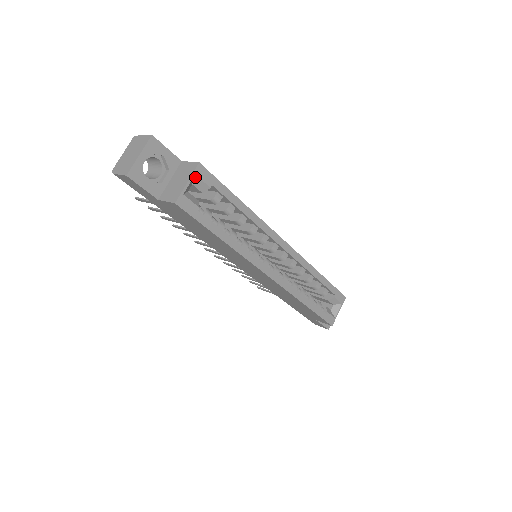
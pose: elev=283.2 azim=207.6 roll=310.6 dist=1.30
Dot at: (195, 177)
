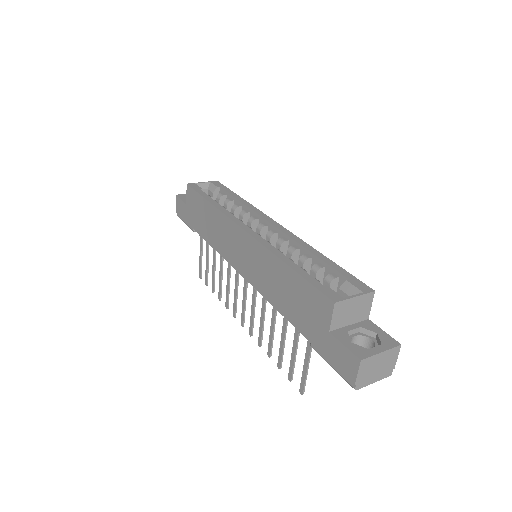
Dot at: (210, 184)
